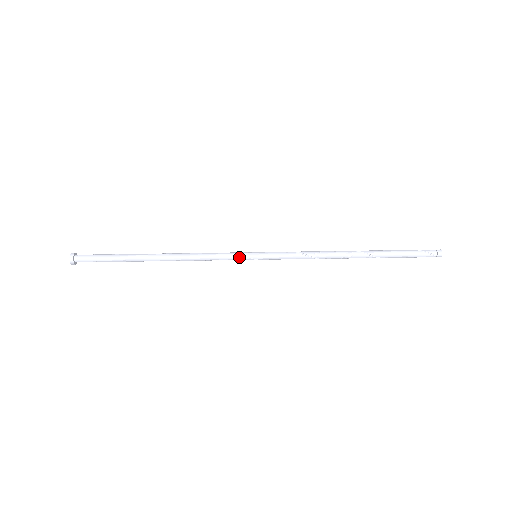
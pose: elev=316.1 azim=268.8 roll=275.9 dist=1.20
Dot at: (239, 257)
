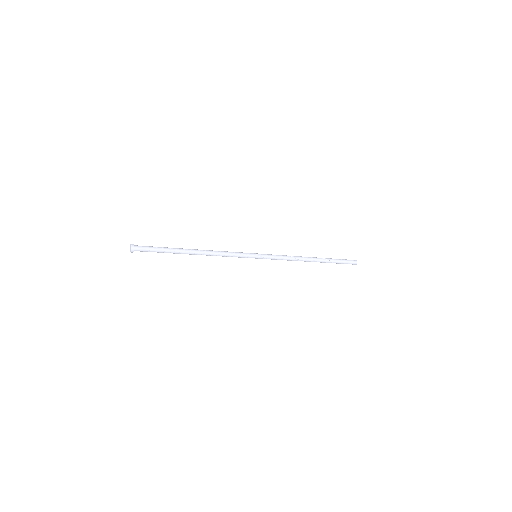
Dot at: (246, 253)
